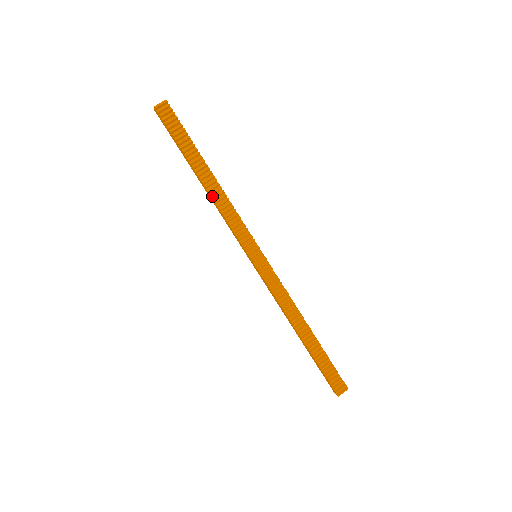
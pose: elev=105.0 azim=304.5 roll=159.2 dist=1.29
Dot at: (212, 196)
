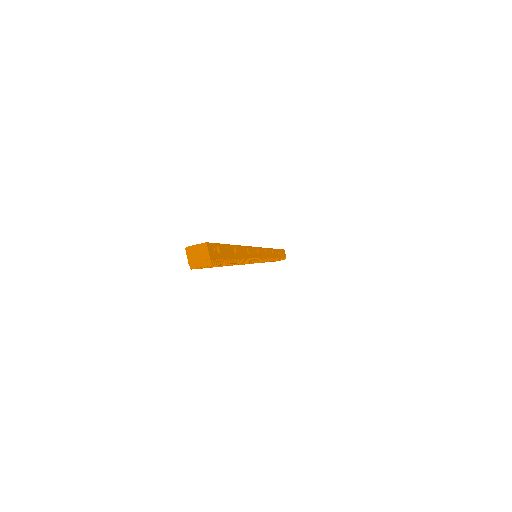
Dot at: occluded
